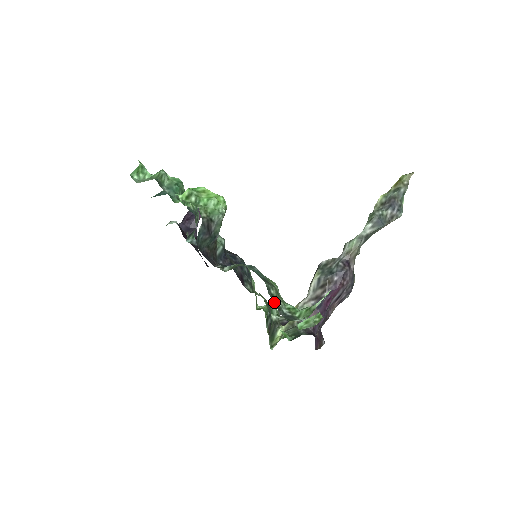
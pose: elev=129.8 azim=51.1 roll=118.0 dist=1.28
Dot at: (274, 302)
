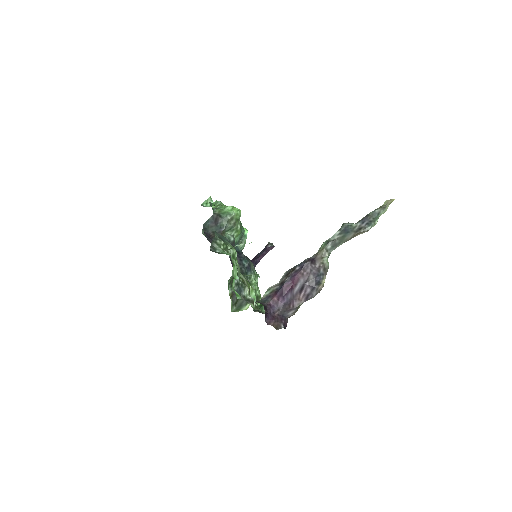
Dot at: (212, 244)
